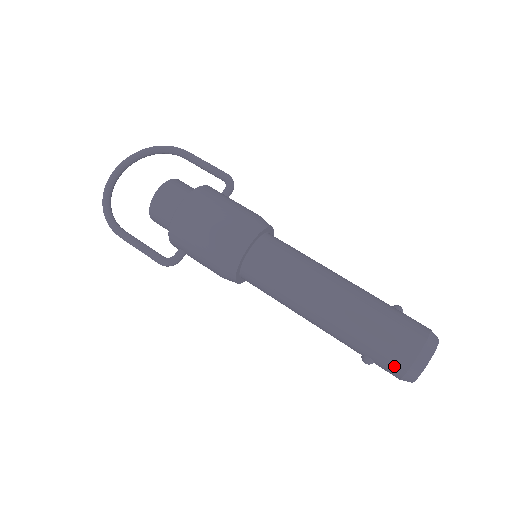
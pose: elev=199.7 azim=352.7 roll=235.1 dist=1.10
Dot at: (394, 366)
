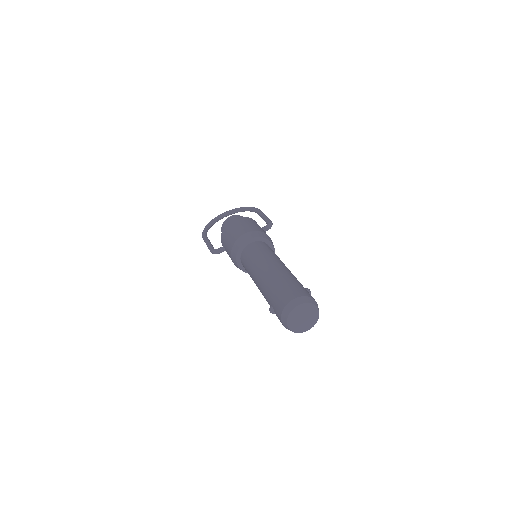
Dot at: (279, 308)
